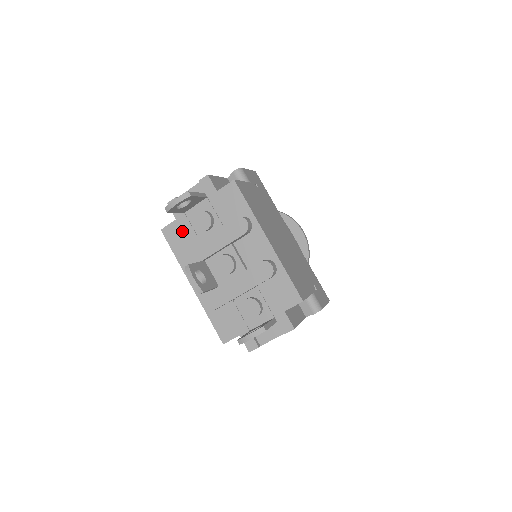
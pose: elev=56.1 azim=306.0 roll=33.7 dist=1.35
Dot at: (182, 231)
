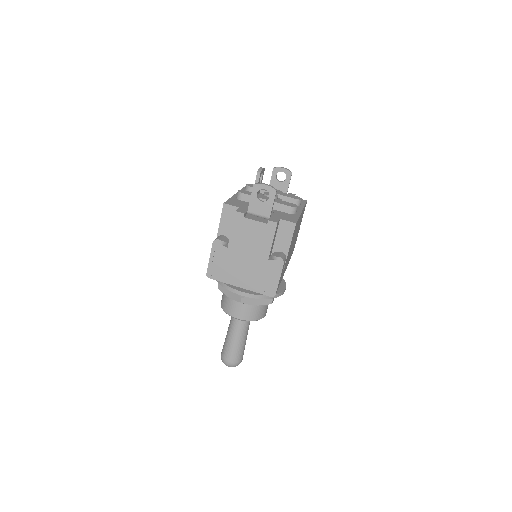
Dot at: occluded
